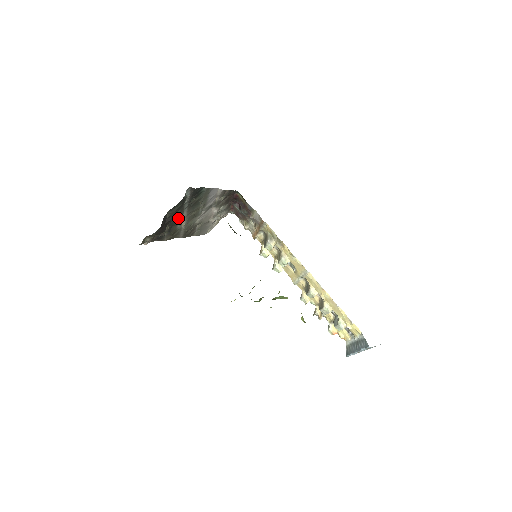
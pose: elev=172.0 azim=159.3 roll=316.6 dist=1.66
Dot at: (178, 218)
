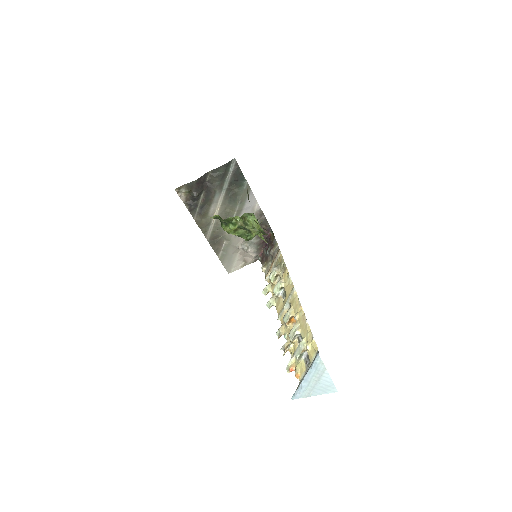
Dot at: (214, 192)
